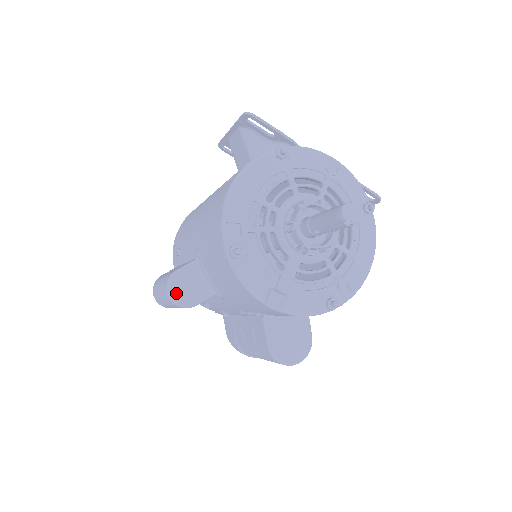
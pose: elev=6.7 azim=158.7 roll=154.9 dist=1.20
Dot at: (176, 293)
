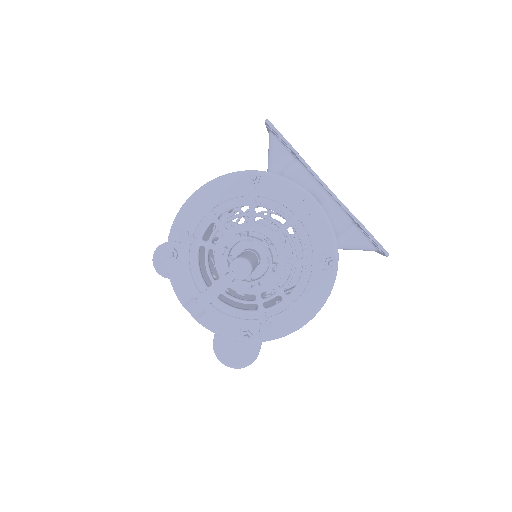
Dot at: (158, 261)
